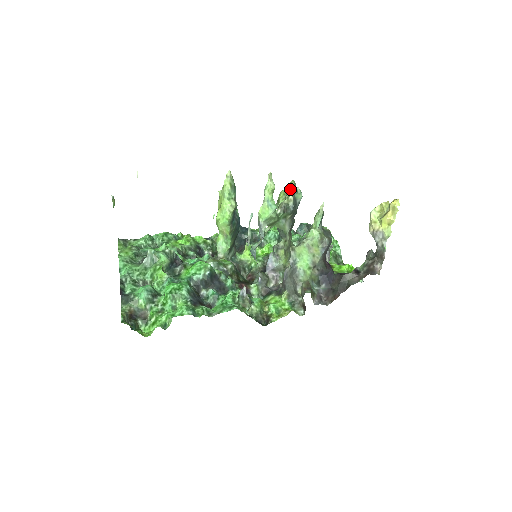
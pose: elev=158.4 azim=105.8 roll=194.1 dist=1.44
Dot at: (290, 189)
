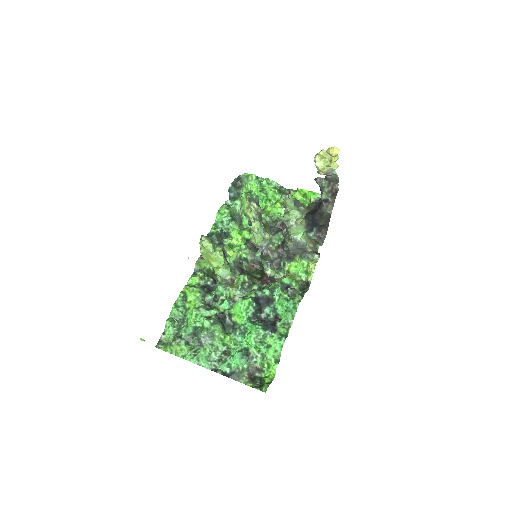
Dot at: (250, 202)
